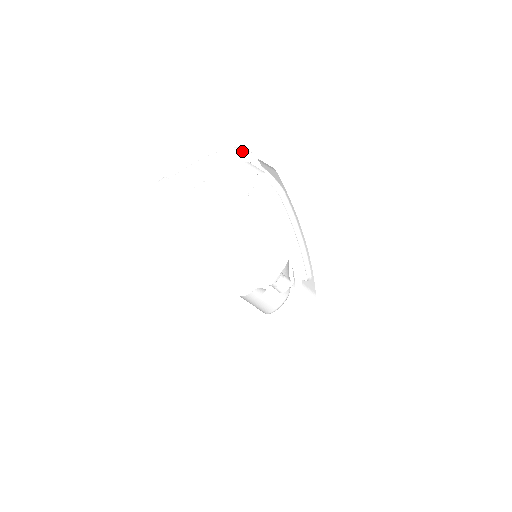
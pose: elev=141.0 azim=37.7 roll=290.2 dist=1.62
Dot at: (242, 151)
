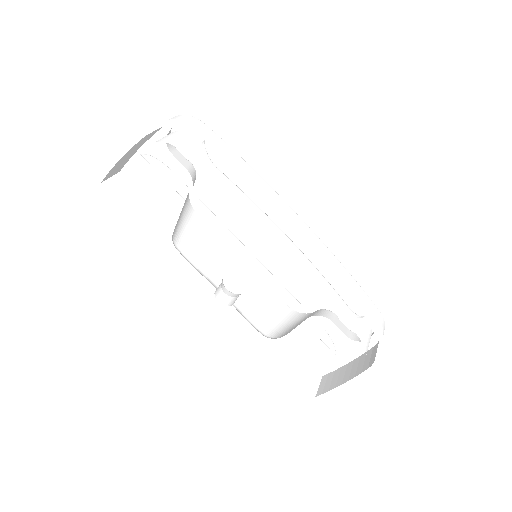
Dot at: (172, 118)
